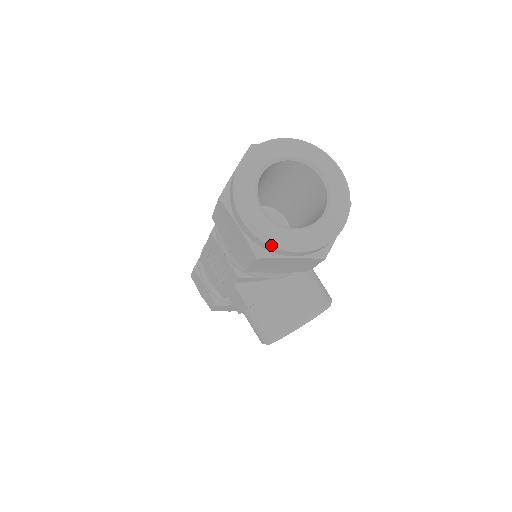
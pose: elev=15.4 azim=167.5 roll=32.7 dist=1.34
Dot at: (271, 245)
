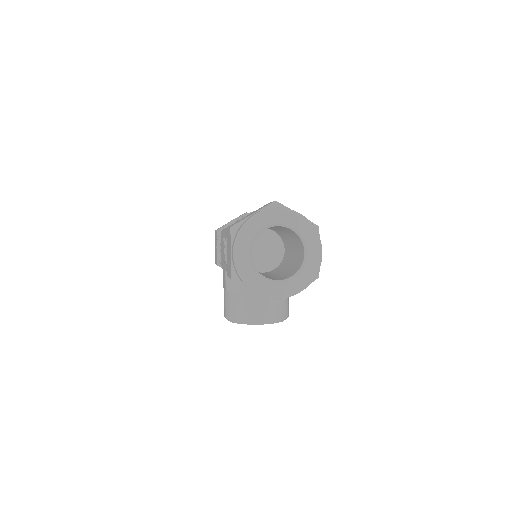
Dot at: (242, 280)
